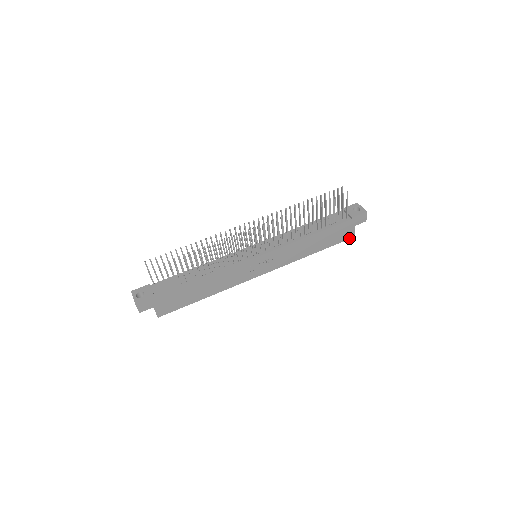
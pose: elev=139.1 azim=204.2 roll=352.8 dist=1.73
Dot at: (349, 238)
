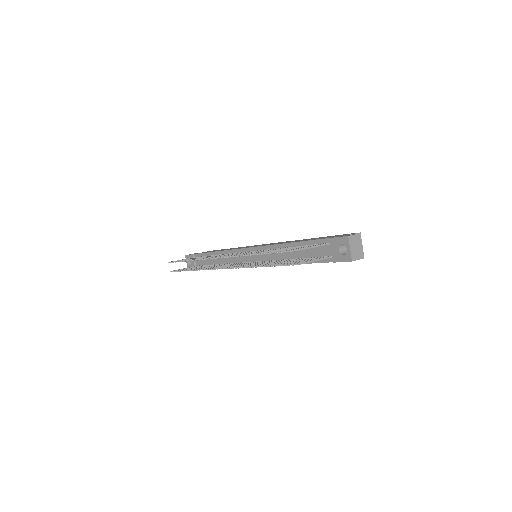
Dot at: occluded
